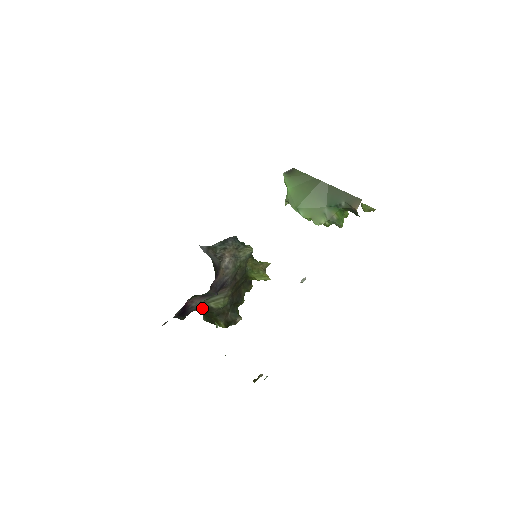
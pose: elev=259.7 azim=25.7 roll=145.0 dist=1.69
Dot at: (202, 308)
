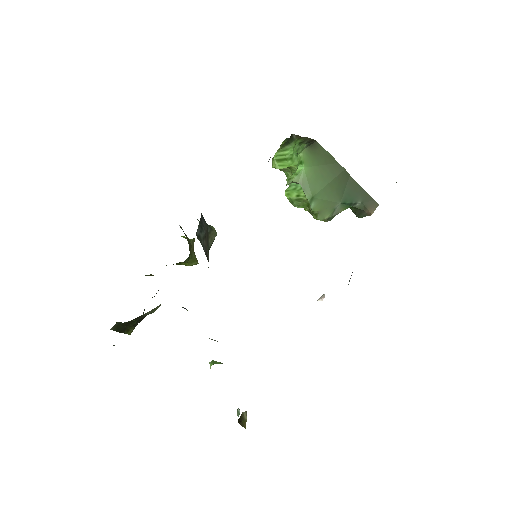
Dot at: (133, 319)
